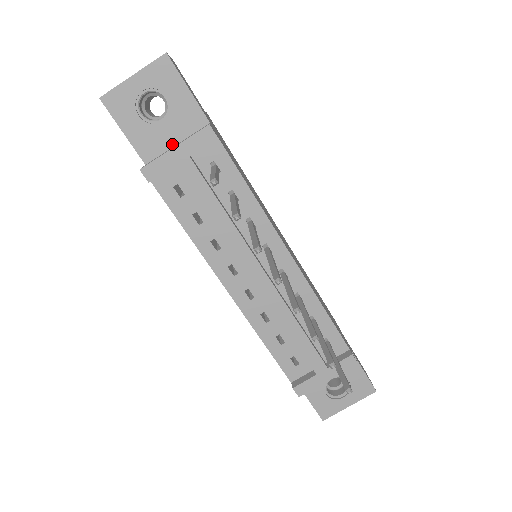
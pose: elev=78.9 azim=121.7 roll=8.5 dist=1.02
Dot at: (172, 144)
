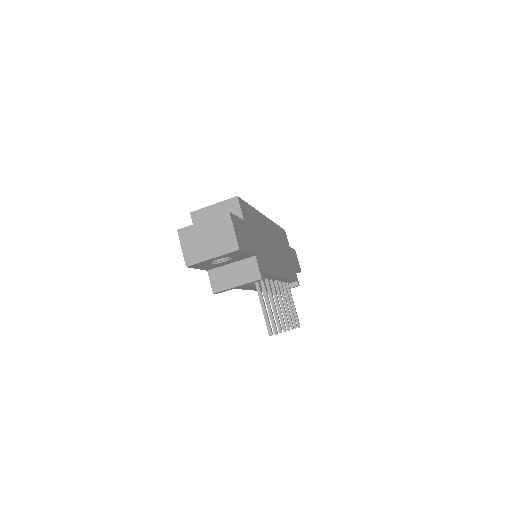
Dot at: (227, 264)
